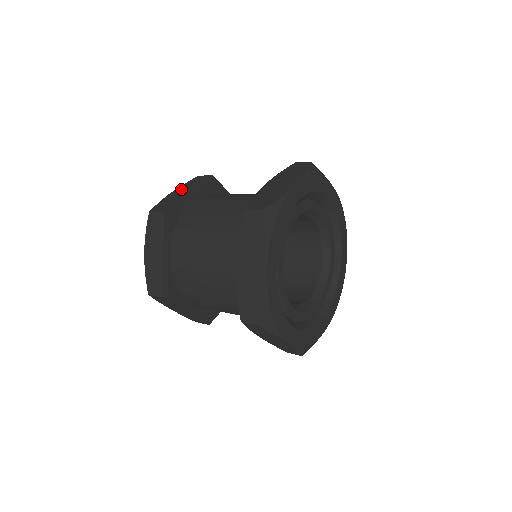
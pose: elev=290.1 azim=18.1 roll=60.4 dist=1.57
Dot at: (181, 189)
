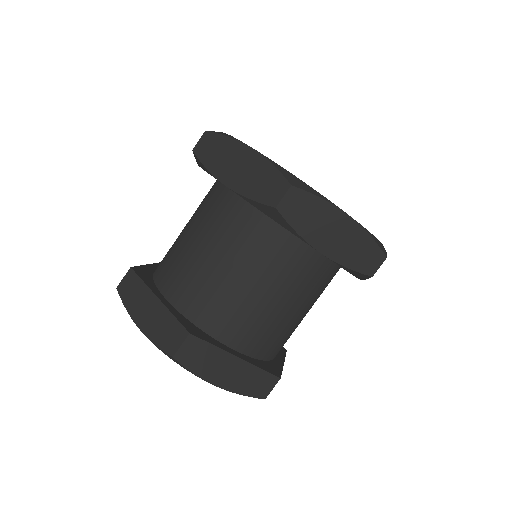
Dot at: occluded
